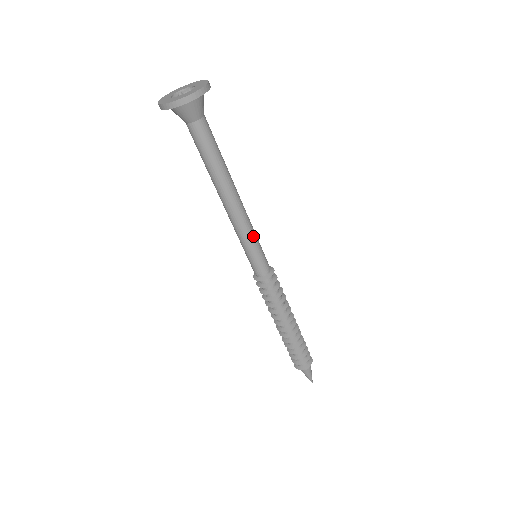
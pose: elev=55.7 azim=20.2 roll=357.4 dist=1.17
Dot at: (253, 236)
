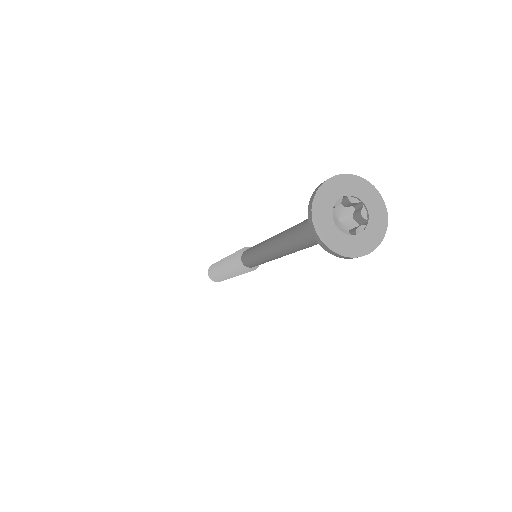
Dot at: occluded
